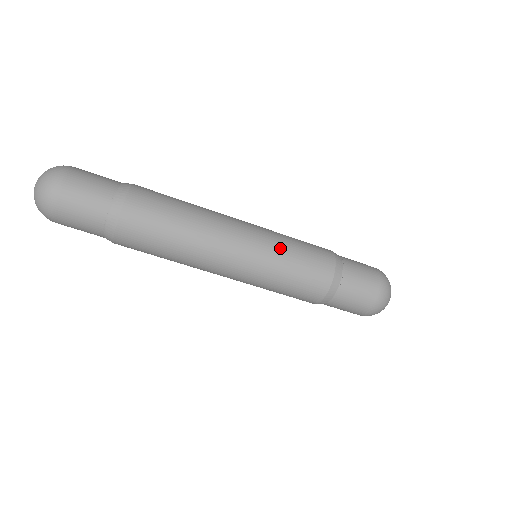
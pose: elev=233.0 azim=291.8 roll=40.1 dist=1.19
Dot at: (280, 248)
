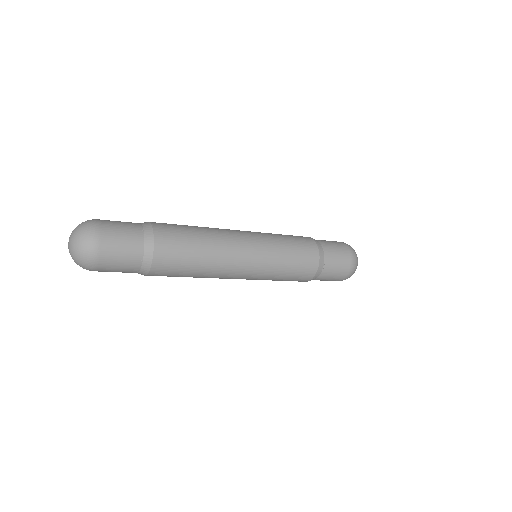
Dot at: (278, 256)
